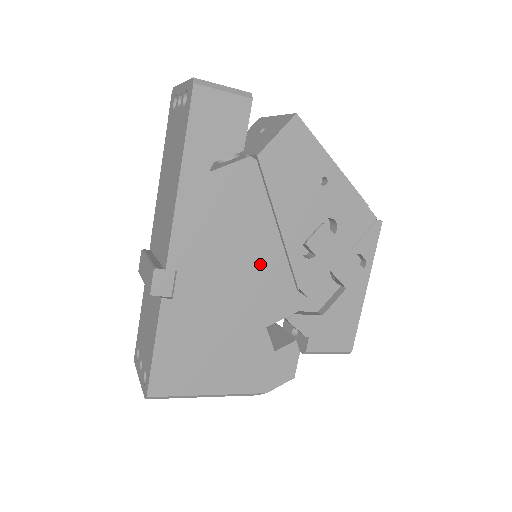
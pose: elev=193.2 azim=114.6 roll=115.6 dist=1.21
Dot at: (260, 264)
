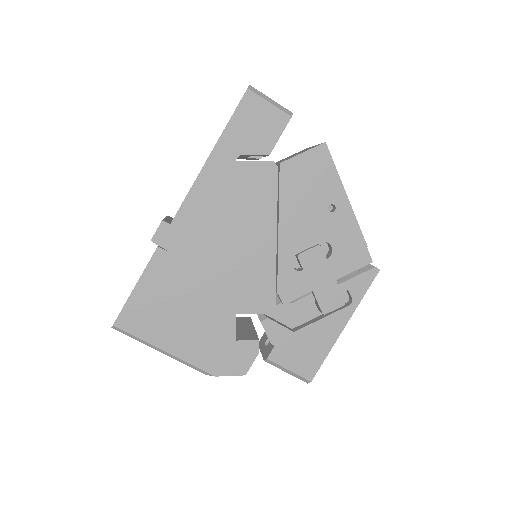
Dot at: (251, 255)
